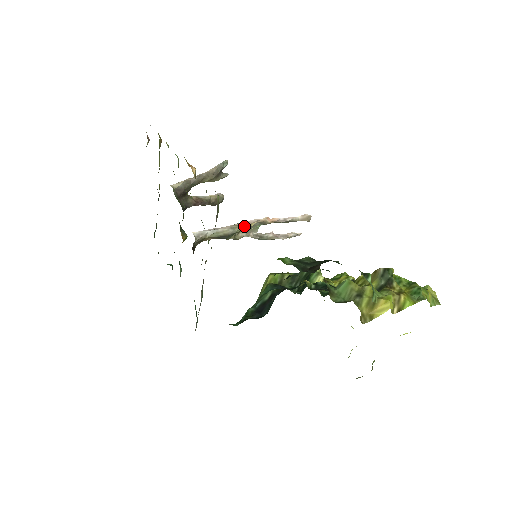
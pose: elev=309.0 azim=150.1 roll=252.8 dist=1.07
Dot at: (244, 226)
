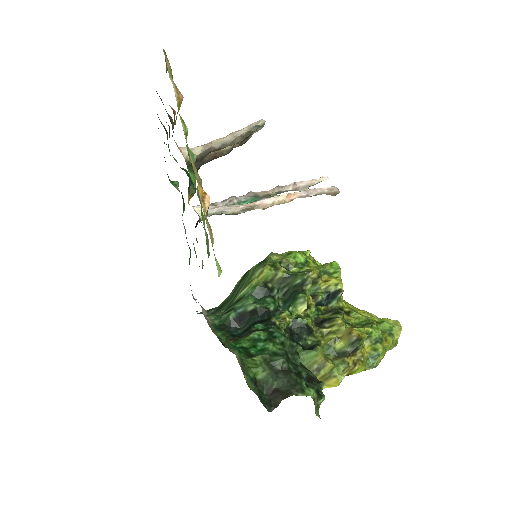
Dot at: (257, 208)
